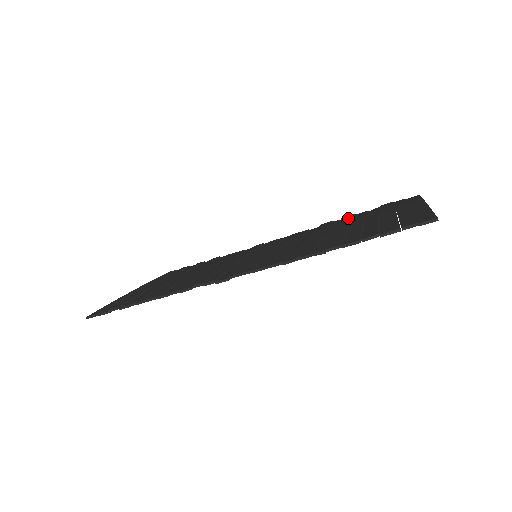
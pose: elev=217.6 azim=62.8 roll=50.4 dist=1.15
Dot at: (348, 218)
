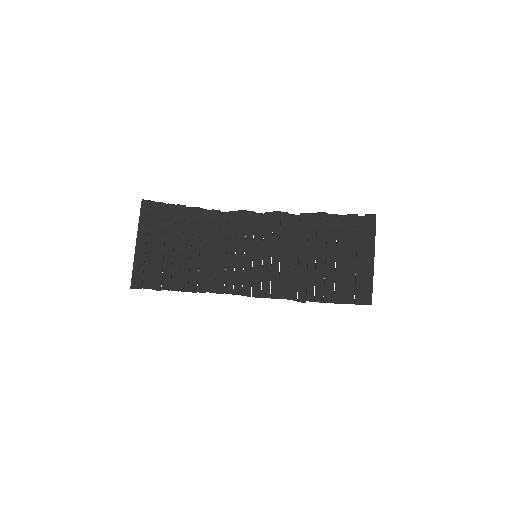
Dot at: (323, 228)
